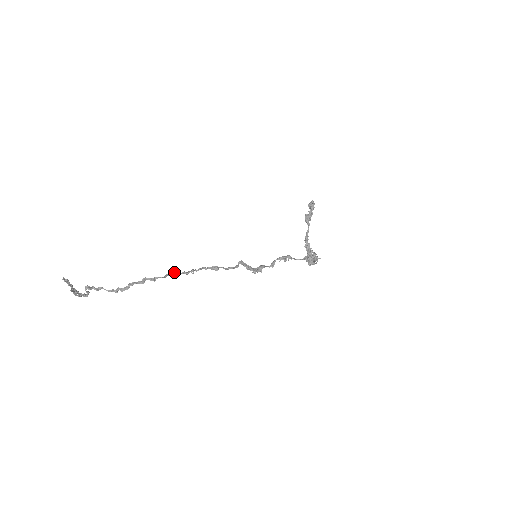
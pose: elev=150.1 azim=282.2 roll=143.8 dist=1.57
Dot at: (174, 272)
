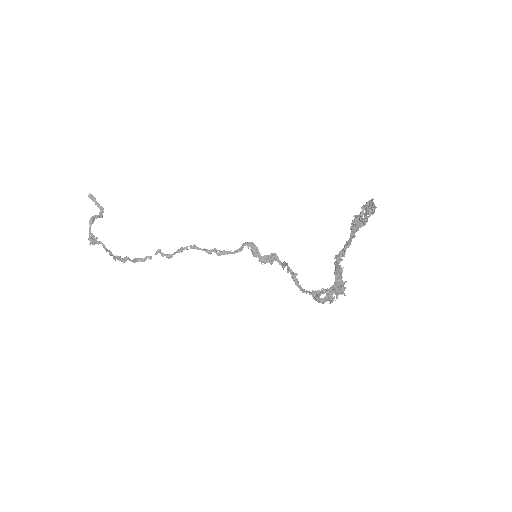
Dot at: (157, 252)
